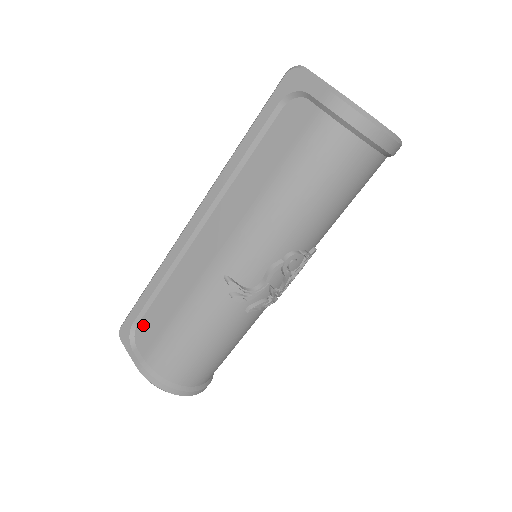
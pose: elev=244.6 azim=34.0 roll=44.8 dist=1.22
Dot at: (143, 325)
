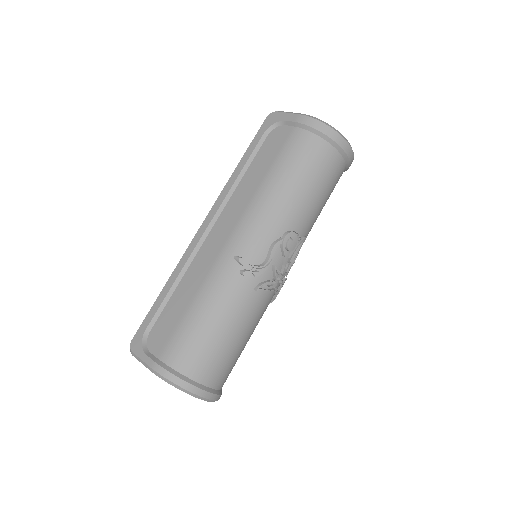
Dot at: (156, 328)
